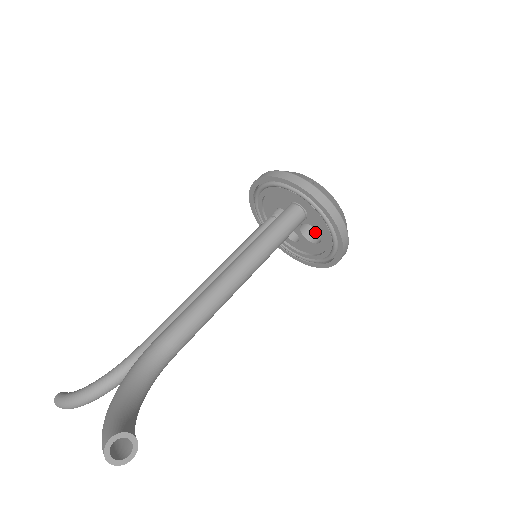
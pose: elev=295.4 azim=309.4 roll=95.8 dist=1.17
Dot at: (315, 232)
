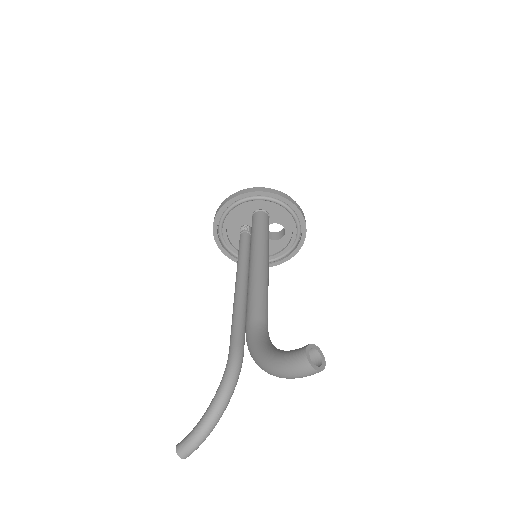
Dot at: (273, 234)
